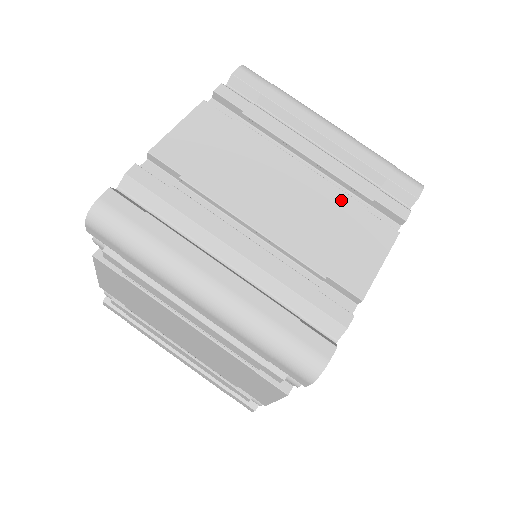
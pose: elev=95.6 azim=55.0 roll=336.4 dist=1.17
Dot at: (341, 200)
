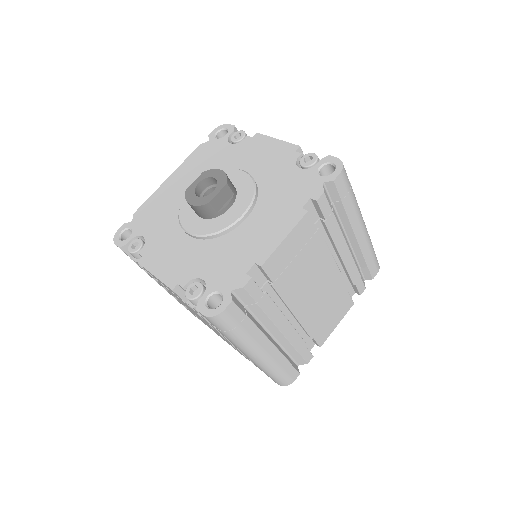
Dot at: (341, 287)
